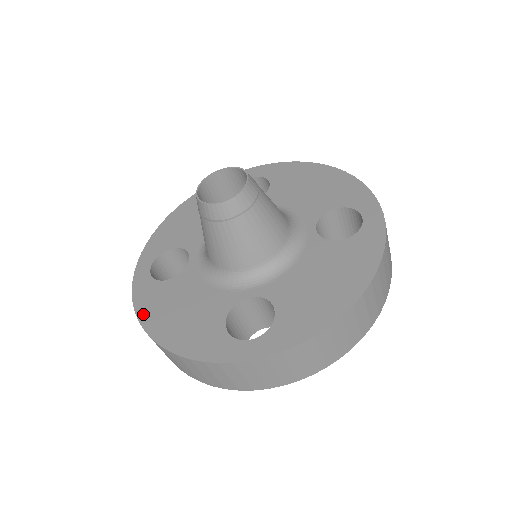
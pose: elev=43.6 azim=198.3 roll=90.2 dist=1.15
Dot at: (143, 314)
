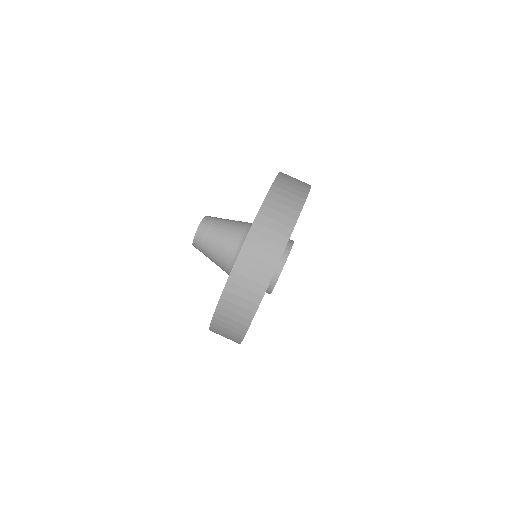
Dot at: occluded
